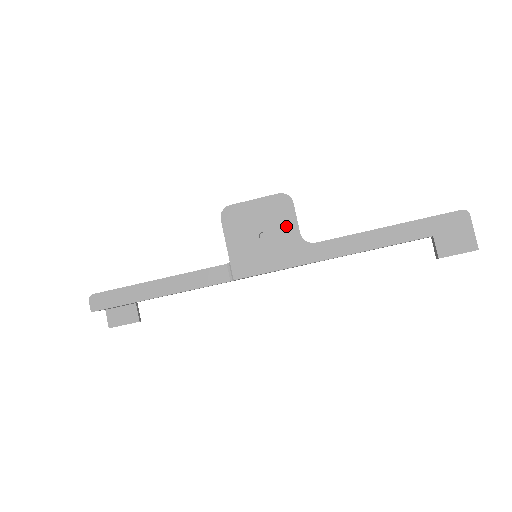
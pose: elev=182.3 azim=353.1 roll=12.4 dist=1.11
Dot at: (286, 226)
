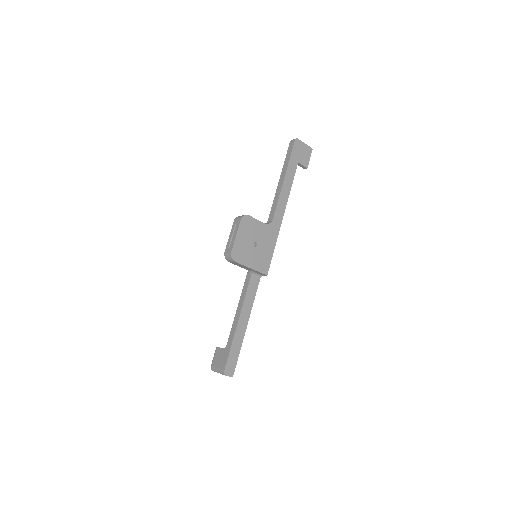
Dot at: (258, 228)
